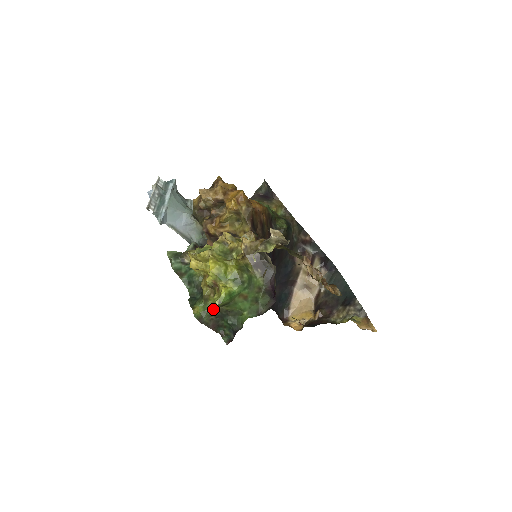
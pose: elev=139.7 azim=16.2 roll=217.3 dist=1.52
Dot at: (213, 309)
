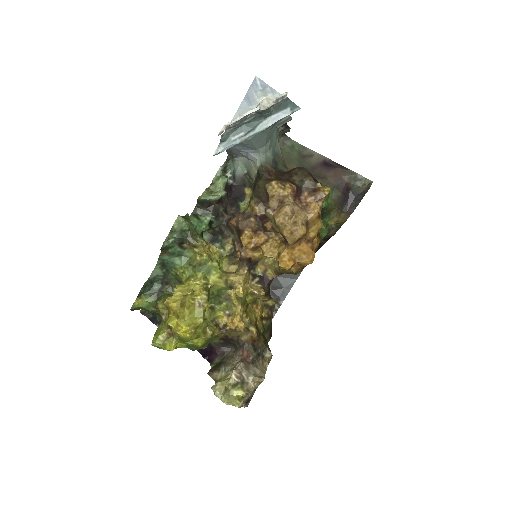
Dot at: occluded
